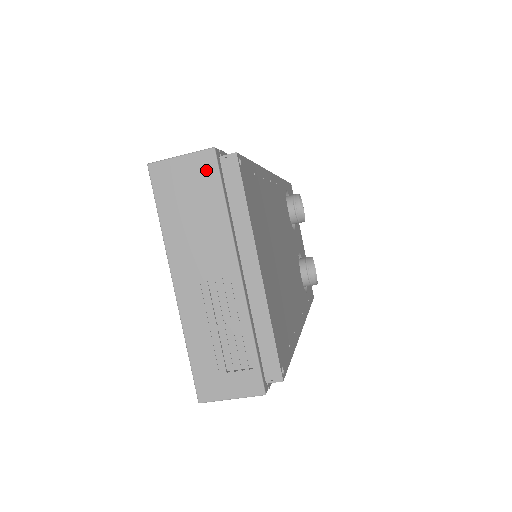
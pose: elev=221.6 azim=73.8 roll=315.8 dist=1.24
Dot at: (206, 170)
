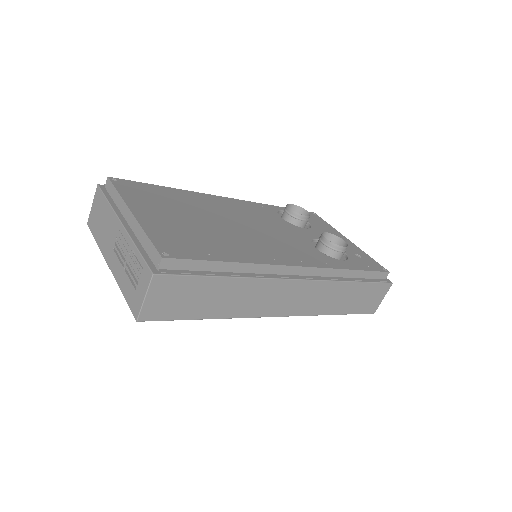
Dot at: (99, 197)
